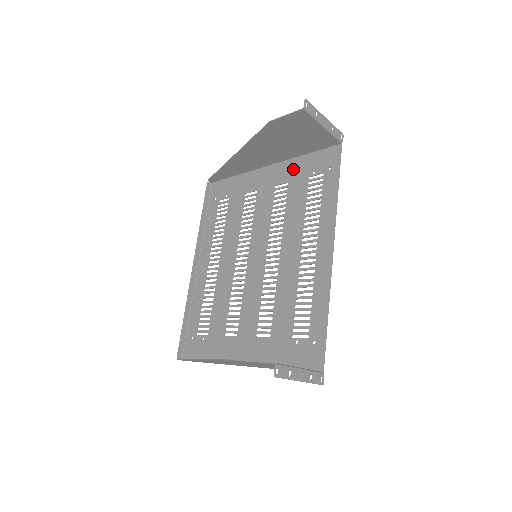
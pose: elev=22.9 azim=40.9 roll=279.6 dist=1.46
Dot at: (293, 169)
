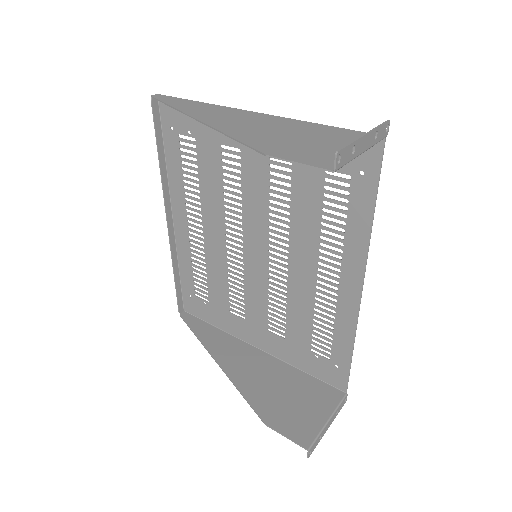
Dot at: occluded
